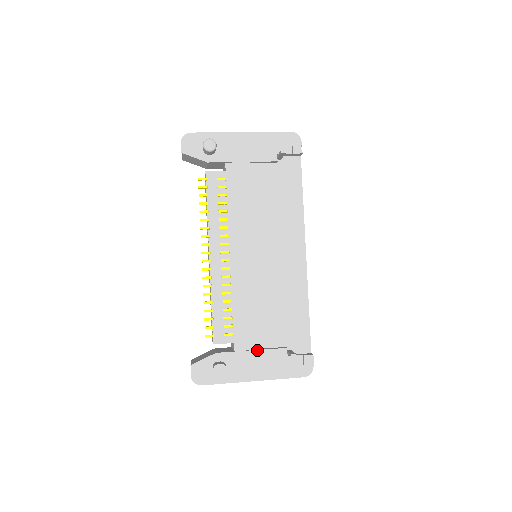
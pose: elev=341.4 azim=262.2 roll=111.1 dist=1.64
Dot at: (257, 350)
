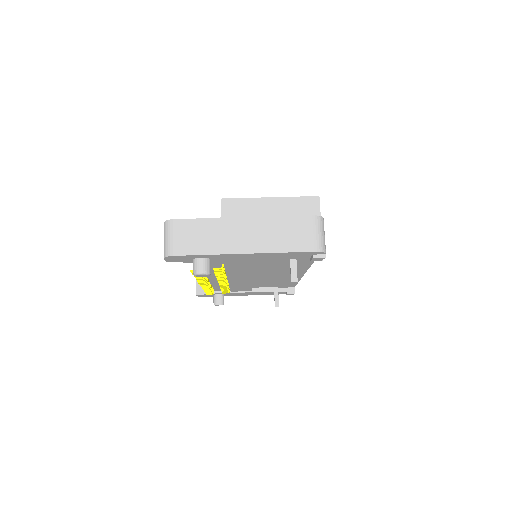
Dot at: (249, 292)
